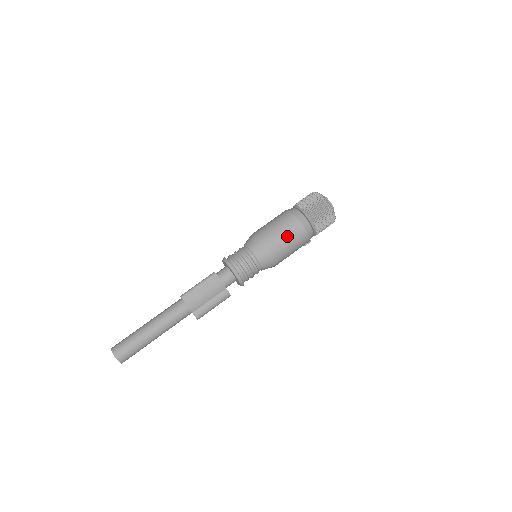
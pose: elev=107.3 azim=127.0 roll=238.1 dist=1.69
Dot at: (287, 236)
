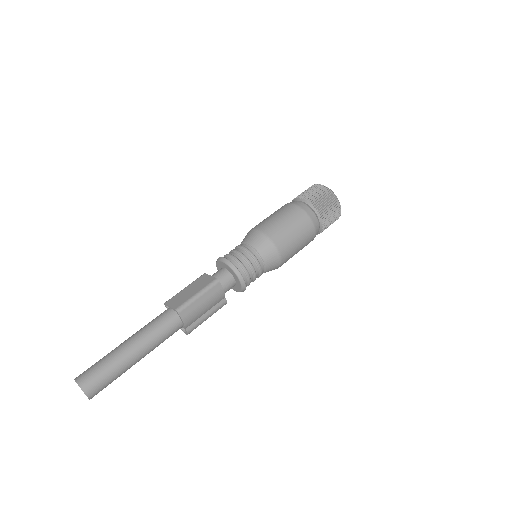
Dot at: (299, 241)
